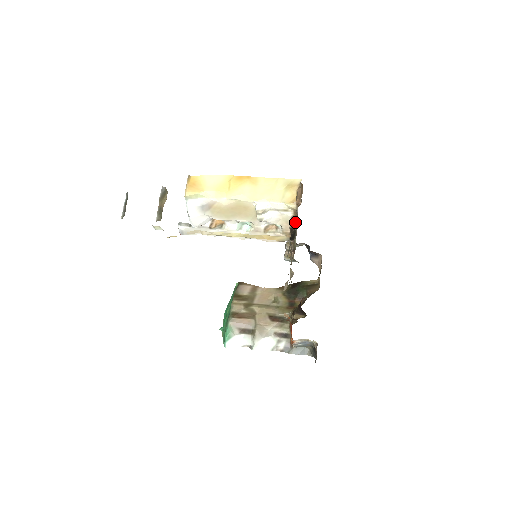
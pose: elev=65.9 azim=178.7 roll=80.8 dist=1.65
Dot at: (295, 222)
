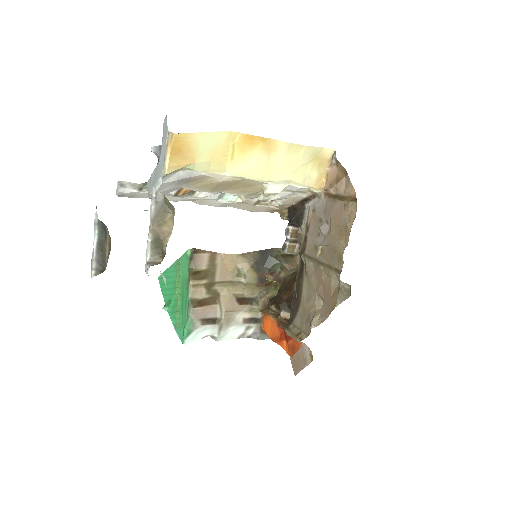
Dot at: (305, 201)
